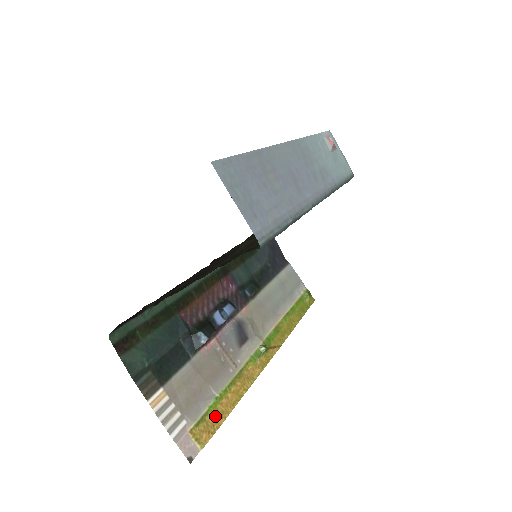
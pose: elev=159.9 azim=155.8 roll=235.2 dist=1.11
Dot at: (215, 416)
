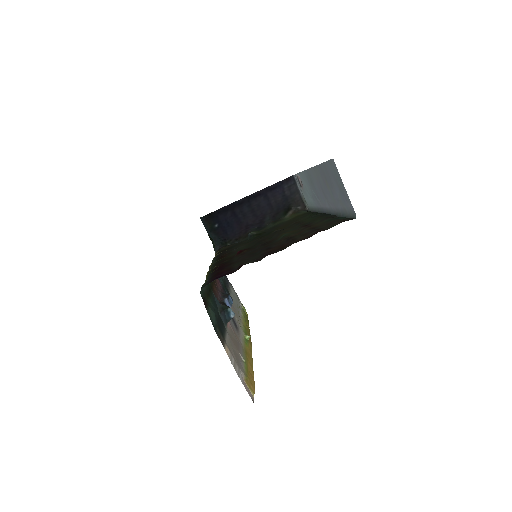
Dot at: (250, 375)
